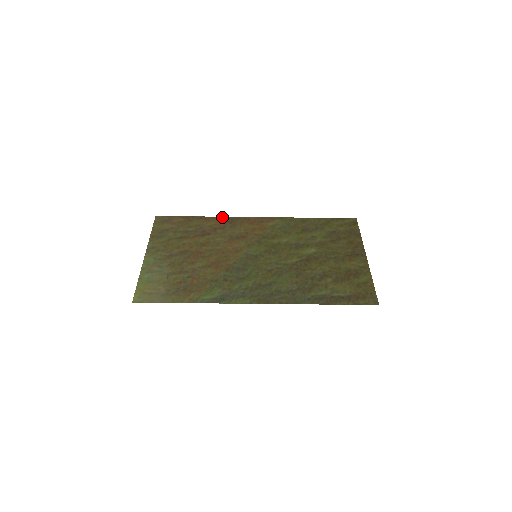
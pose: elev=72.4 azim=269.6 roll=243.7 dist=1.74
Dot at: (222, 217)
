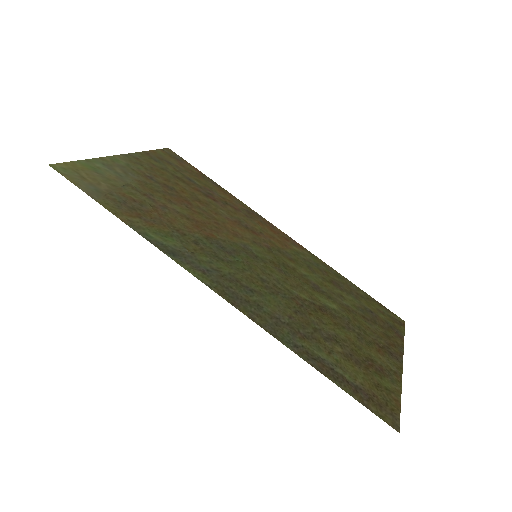
Dot at: (243, 203)
